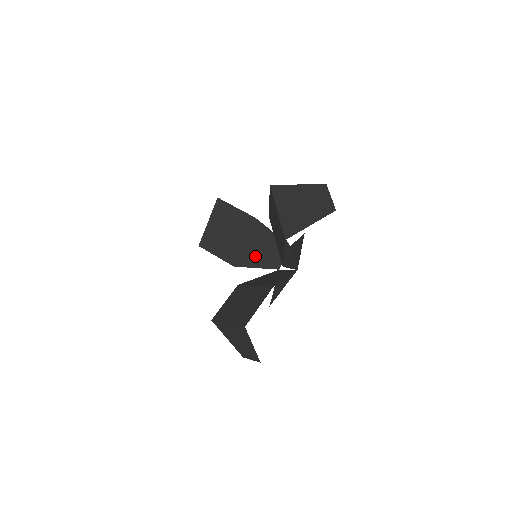
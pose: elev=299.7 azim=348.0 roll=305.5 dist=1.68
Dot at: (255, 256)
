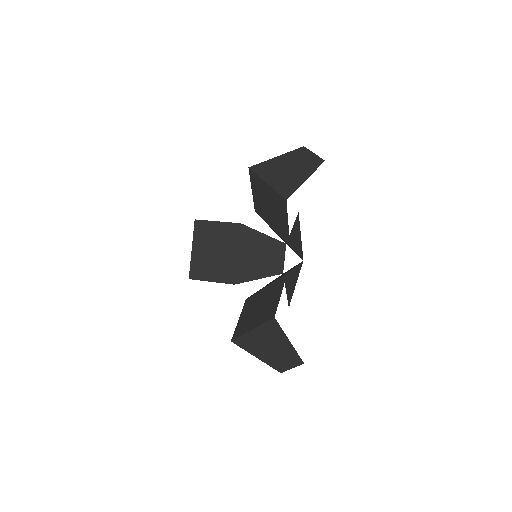
Dot at: (253, 266)
